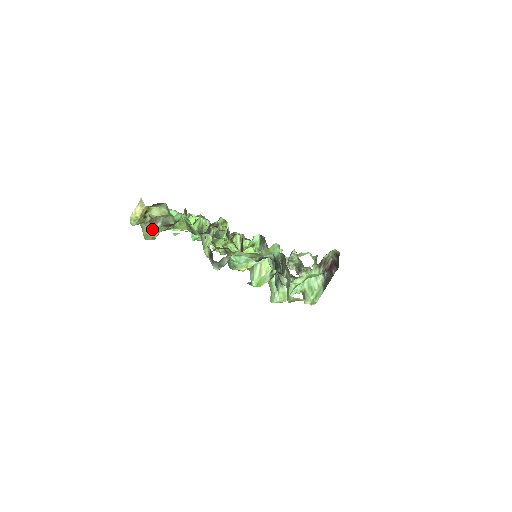
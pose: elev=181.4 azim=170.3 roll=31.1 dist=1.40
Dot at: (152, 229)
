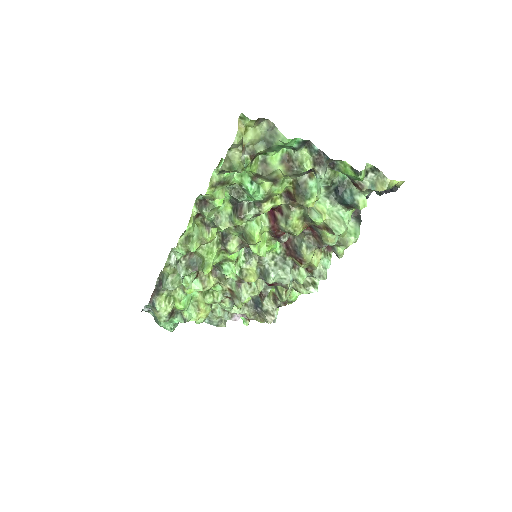
Dot at: (240, 160)
